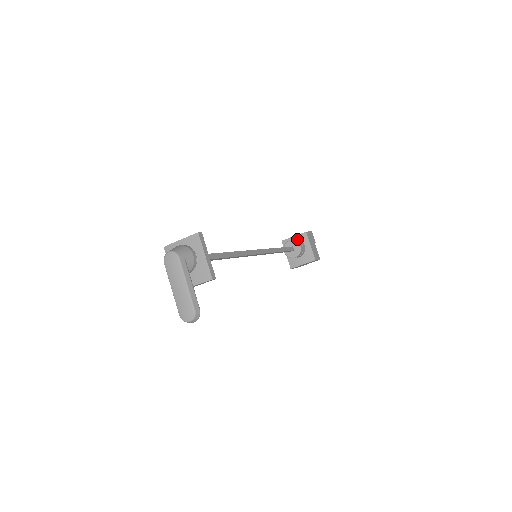
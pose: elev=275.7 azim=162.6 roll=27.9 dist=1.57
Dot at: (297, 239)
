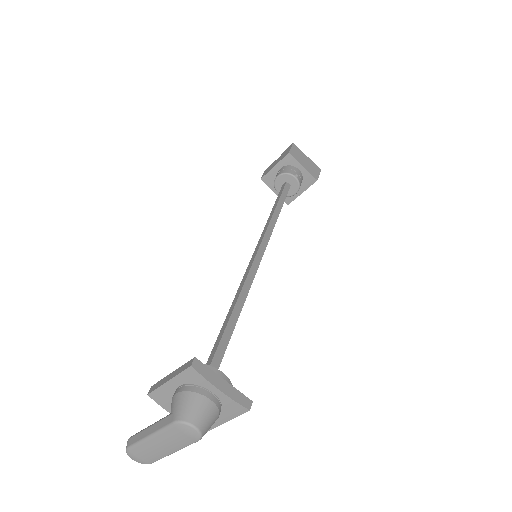
Dot at: (302, 173)
